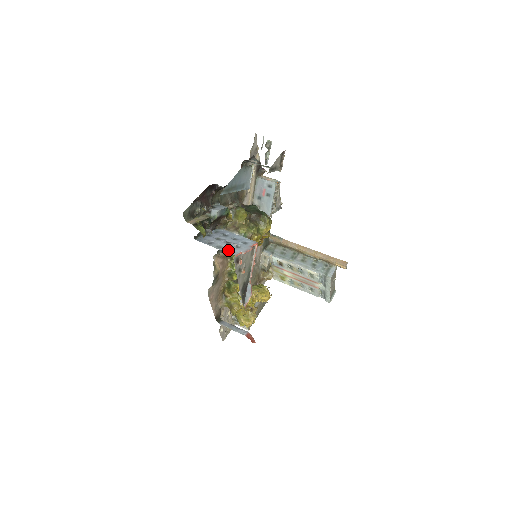
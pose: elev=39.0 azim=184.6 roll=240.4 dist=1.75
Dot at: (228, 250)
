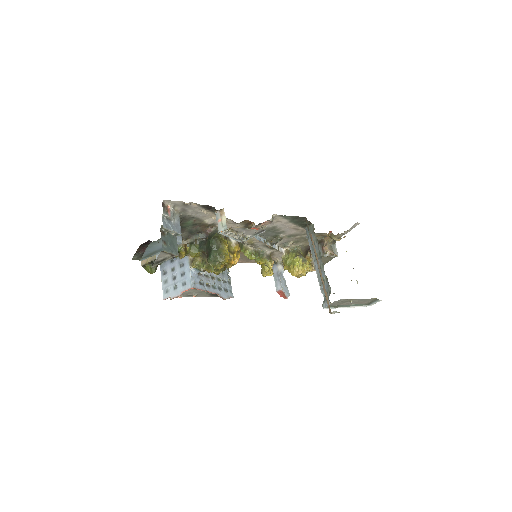
Dot at: (167, 289)
